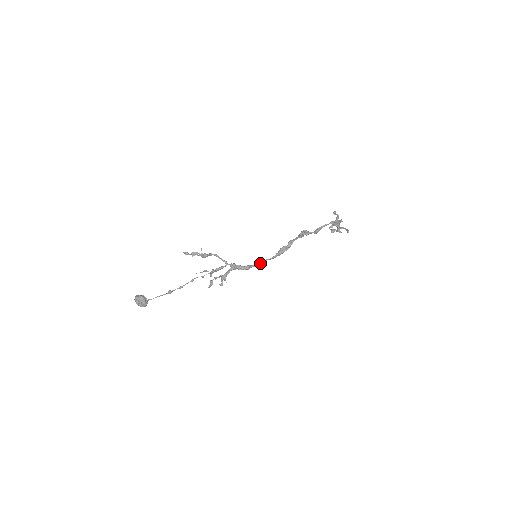
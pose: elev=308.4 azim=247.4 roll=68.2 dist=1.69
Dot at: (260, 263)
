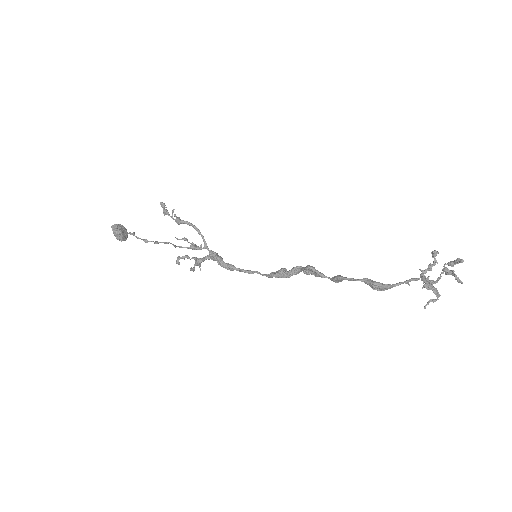
Dot at: (247, 271)
